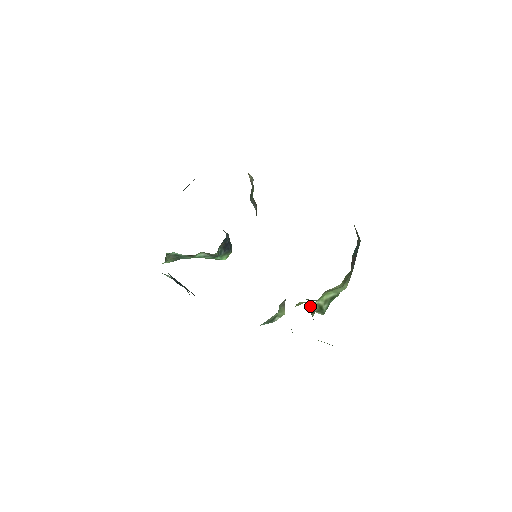
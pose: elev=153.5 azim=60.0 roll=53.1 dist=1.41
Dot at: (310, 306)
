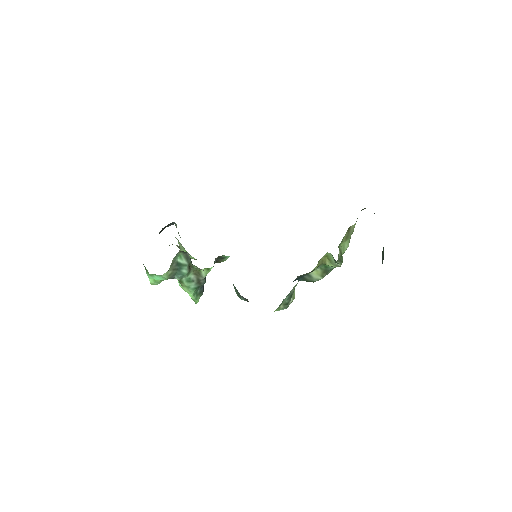
Dot at: occluded
